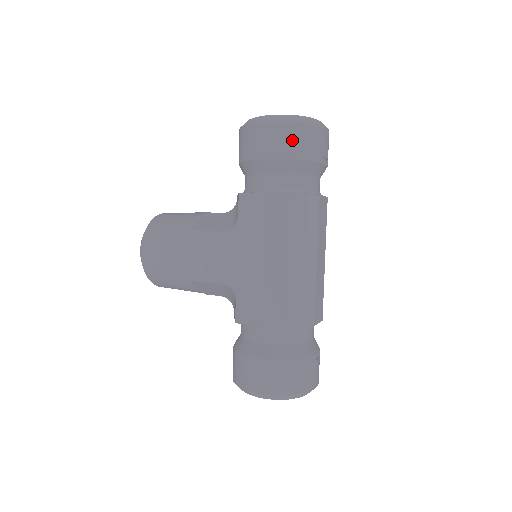
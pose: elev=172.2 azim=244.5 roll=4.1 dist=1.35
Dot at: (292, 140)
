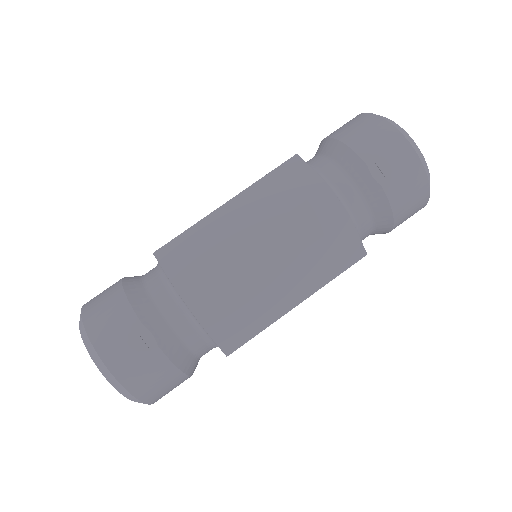
Dot at: (354, 126)
